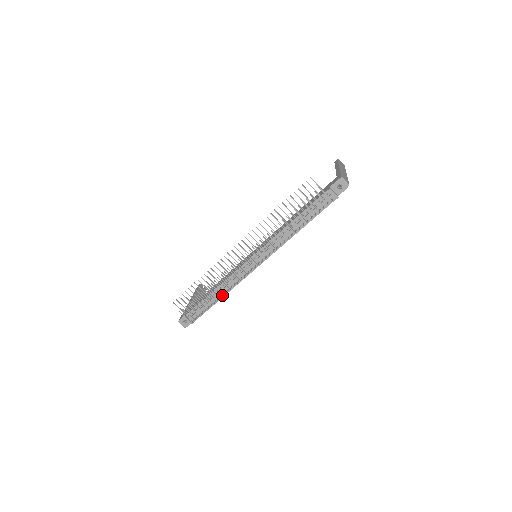
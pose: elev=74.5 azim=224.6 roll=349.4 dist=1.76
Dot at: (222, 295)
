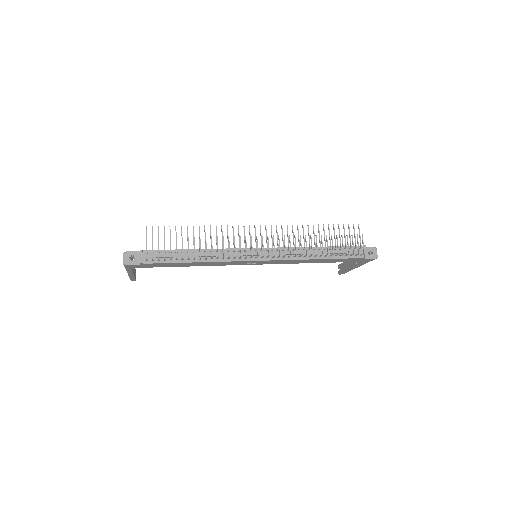
Dot at: (199, 260)
